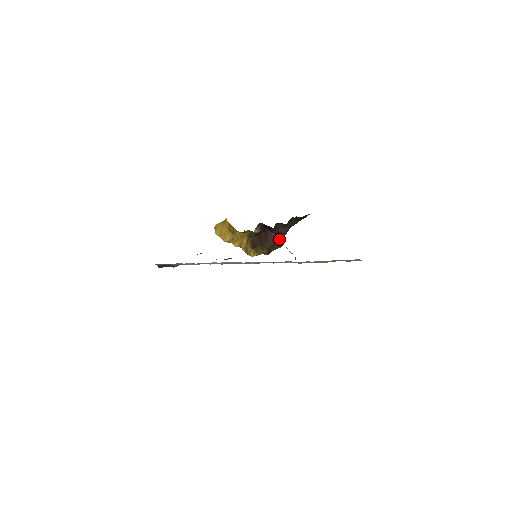
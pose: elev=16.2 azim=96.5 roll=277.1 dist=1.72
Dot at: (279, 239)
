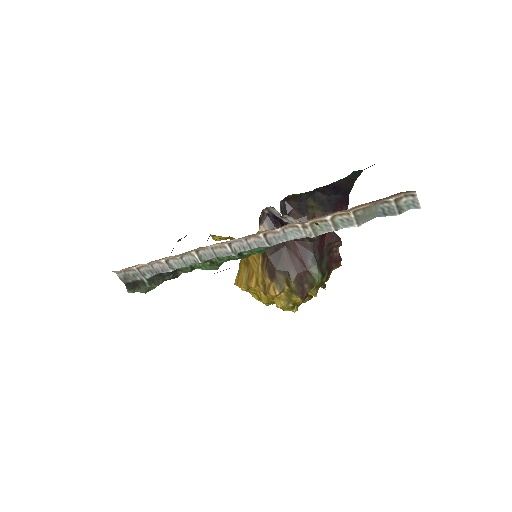
Dot at: (311, 261)
